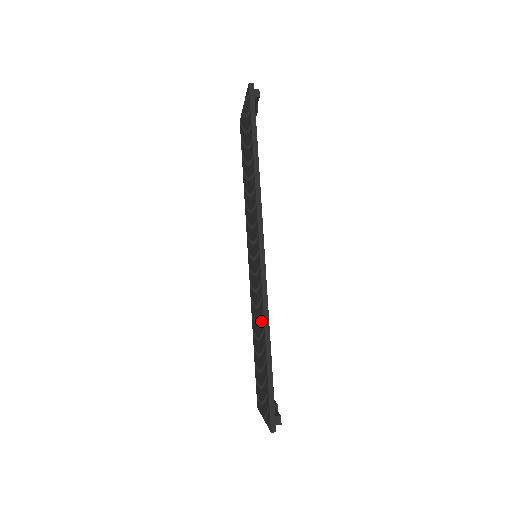
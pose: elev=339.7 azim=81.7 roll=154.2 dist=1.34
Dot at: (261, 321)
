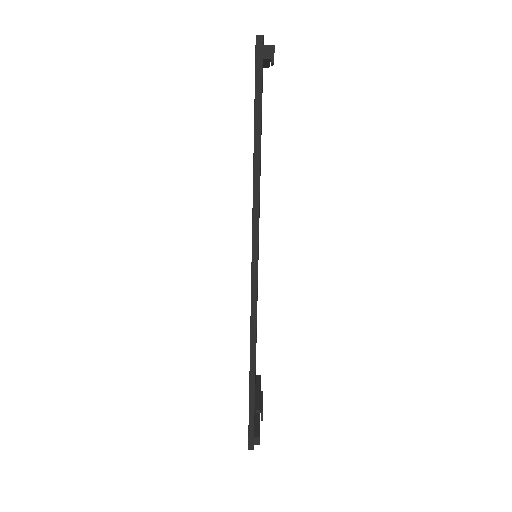
Dot at: occluded
